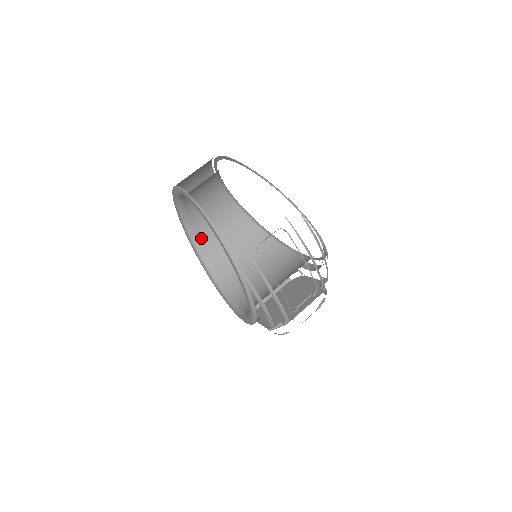
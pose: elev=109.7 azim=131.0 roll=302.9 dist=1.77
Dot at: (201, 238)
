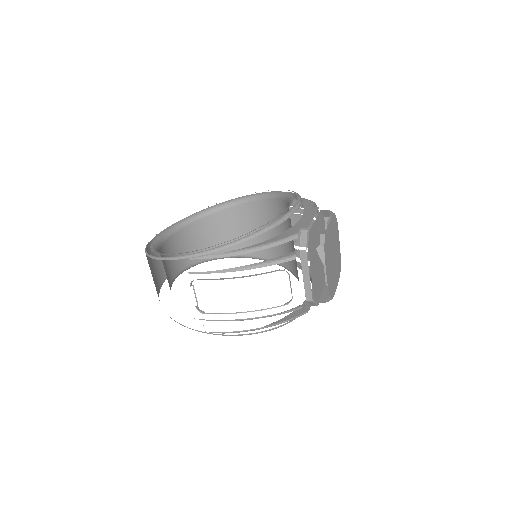
Dot at: occluded
